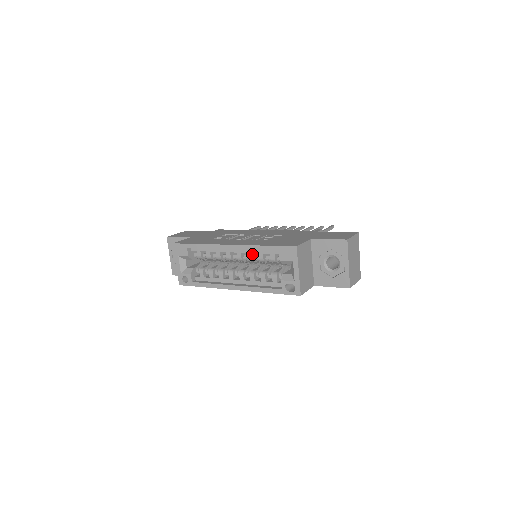
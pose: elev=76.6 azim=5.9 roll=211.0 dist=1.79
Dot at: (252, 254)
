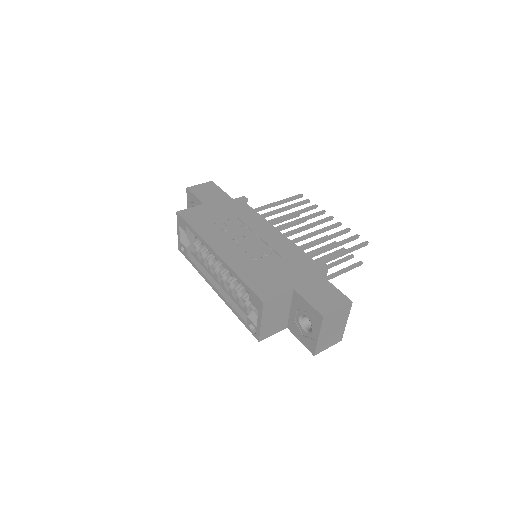
Dot at: occluded
